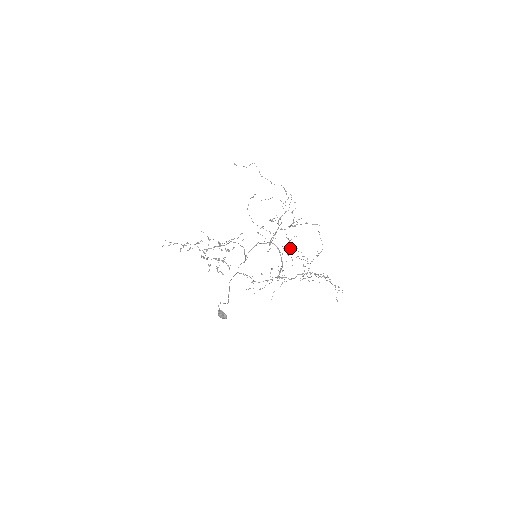
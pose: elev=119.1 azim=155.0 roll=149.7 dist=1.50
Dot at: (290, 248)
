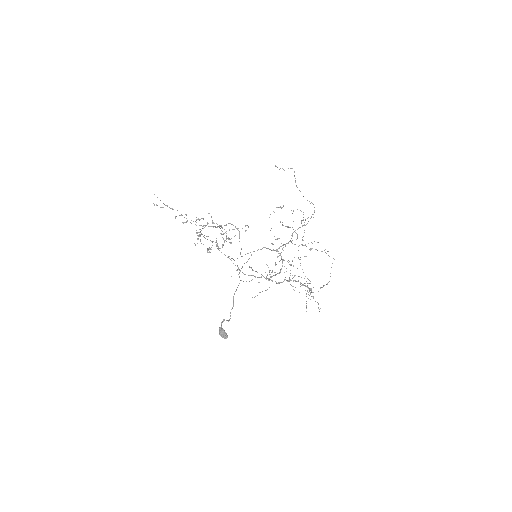
Dot at: (297, 268)
